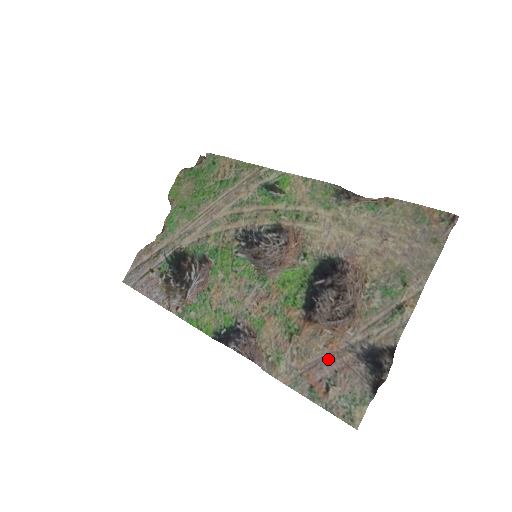
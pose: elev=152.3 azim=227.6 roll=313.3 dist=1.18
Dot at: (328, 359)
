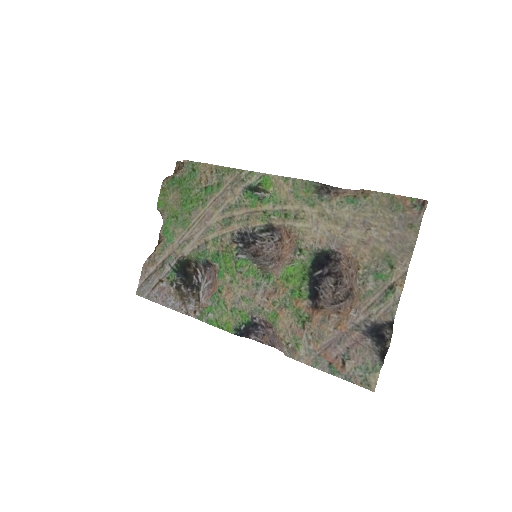
Dot at: (339, 339)
